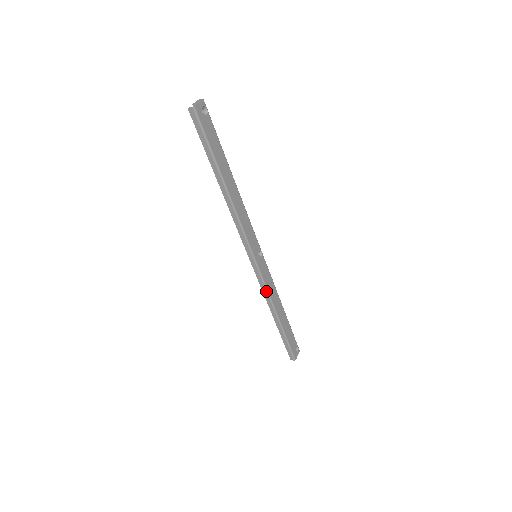
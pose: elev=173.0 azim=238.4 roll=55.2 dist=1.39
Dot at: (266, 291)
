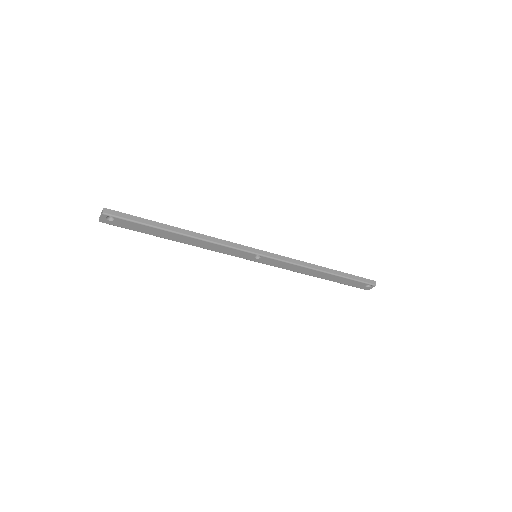
Dot at: (286, 269)
